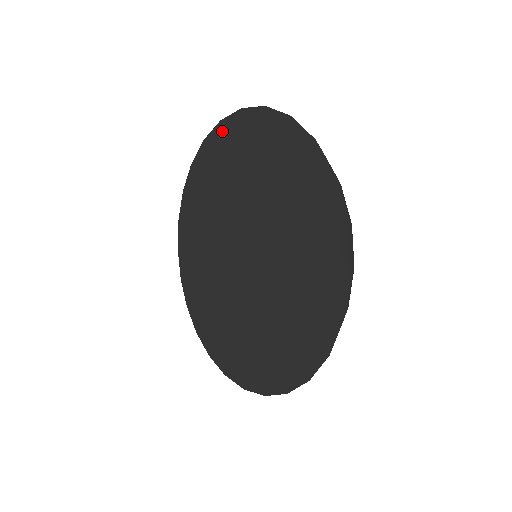
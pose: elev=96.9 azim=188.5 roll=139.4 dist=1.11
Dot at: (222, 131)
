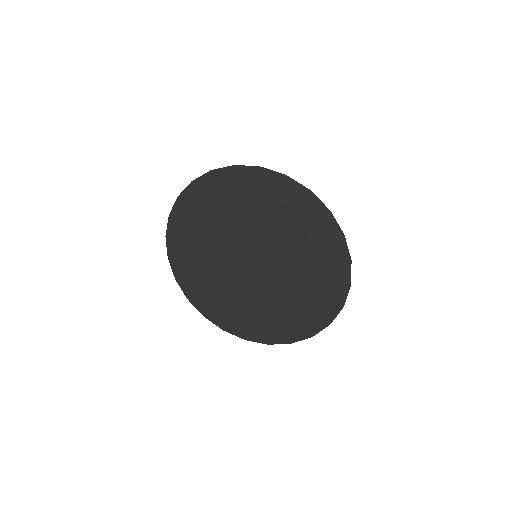
Dot at: (324, 215)
